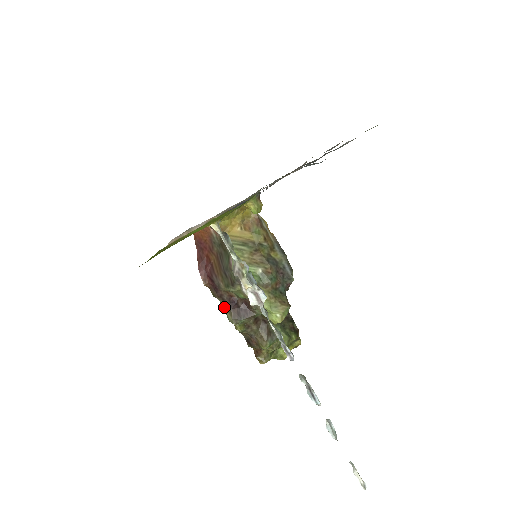
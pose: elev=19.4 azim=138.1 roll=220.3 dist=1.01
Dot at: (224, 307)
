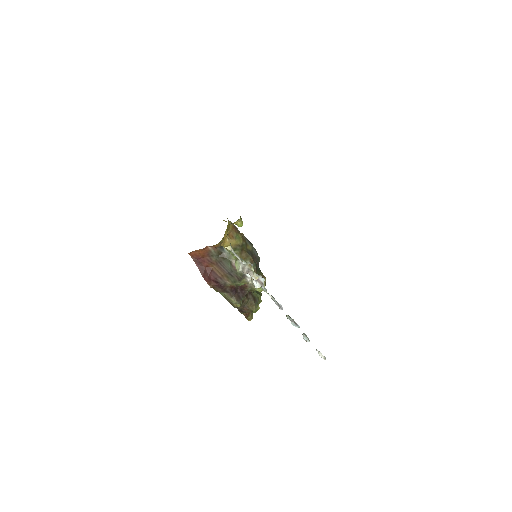
Dot at: (228, 296)
